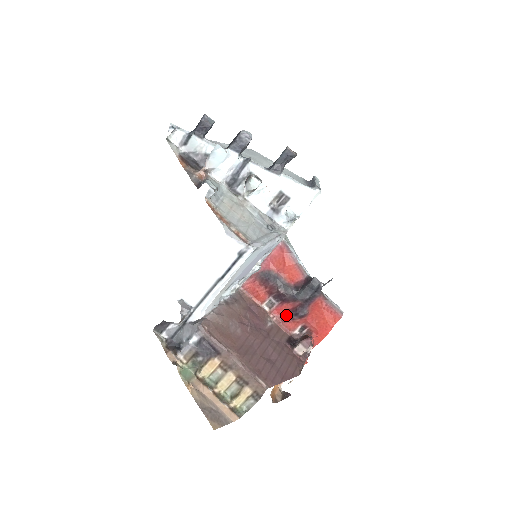
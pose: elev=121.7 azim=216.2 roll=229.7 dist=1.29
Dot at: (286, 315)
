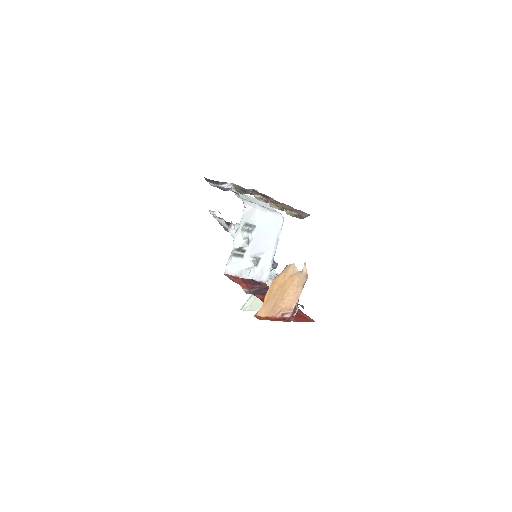
Dot at: occluded
